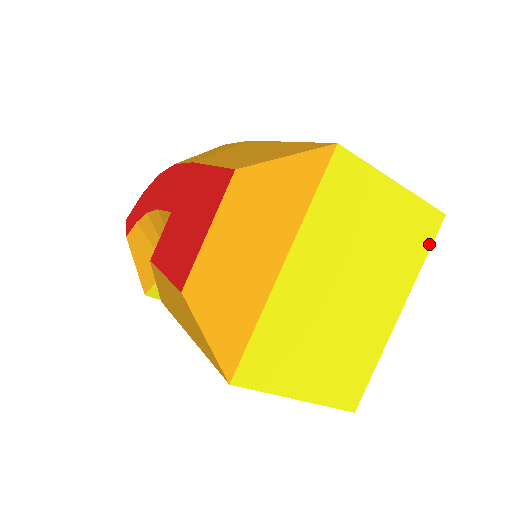
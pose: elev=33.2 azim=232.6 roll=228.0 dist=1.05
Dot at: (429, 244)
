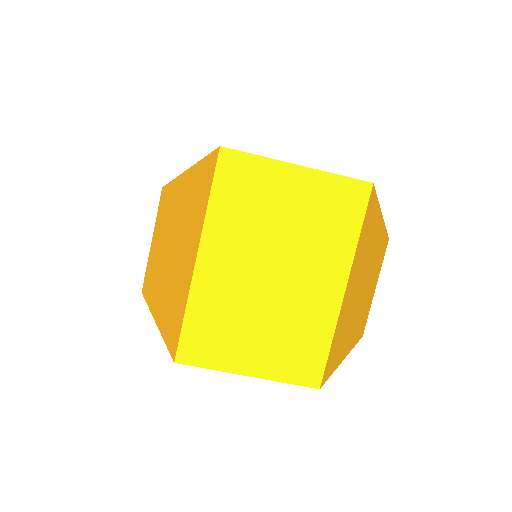
Dot at: (361, 216)
